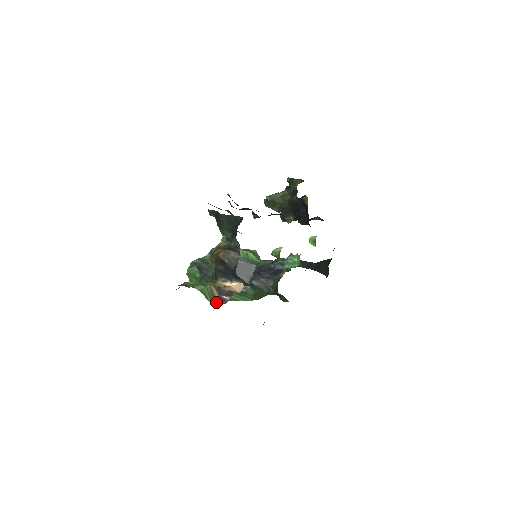
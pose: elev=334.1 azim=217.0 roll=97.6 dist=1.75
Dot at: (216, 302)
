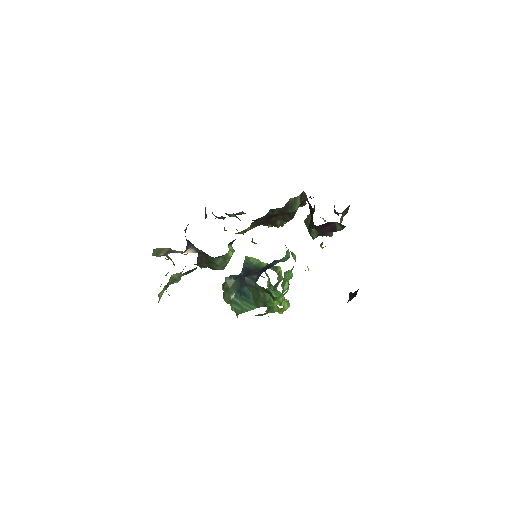
Dot at: (158, 255)
